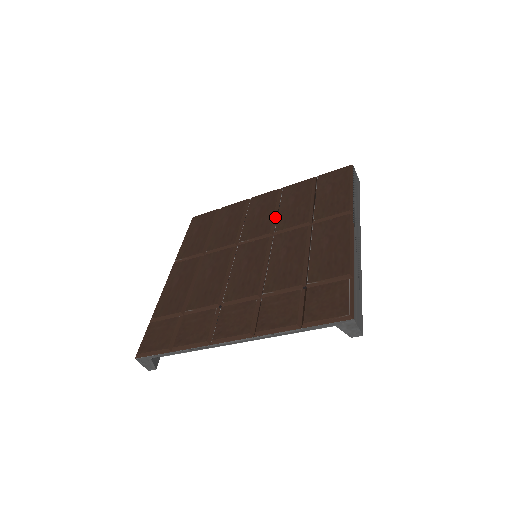
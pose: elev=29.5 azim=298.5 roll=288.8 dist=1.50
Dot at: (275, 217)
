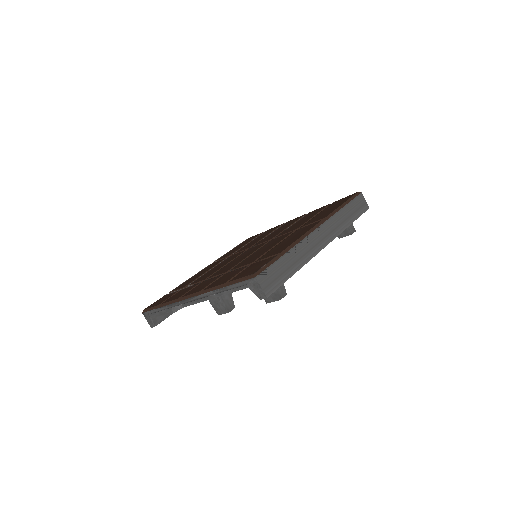
Dot at: occluded
